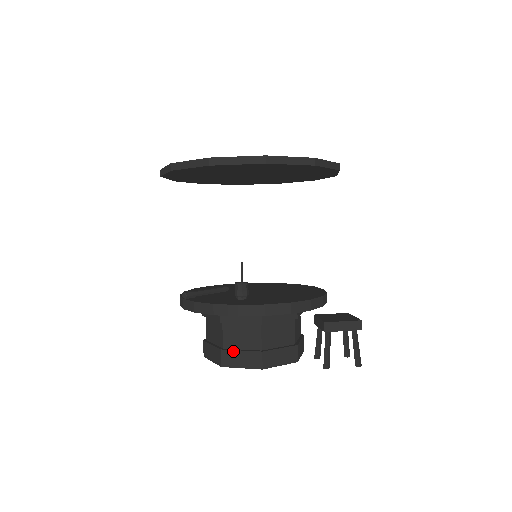
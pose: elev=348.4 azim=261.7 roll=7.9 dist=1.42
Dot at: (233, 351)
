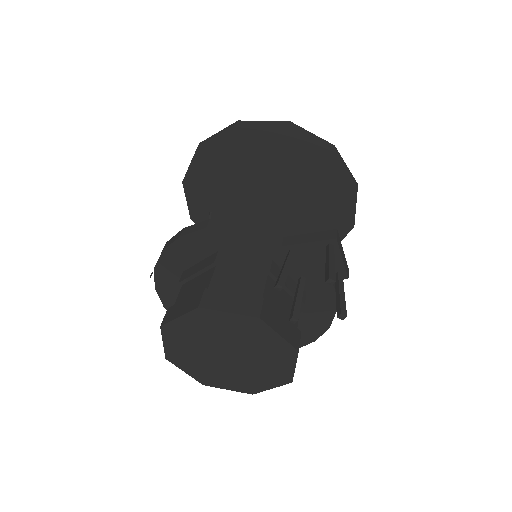
Dot at: (178, 303)
